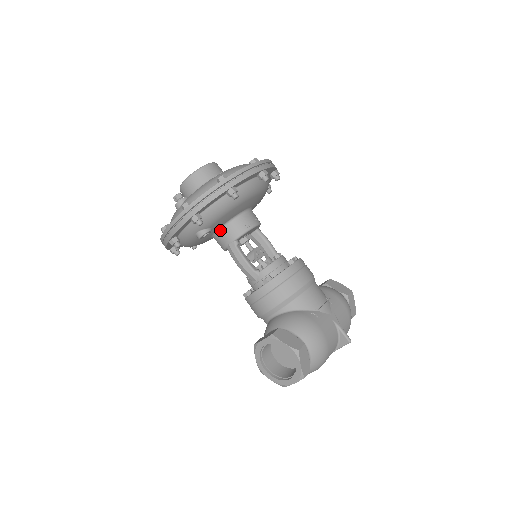
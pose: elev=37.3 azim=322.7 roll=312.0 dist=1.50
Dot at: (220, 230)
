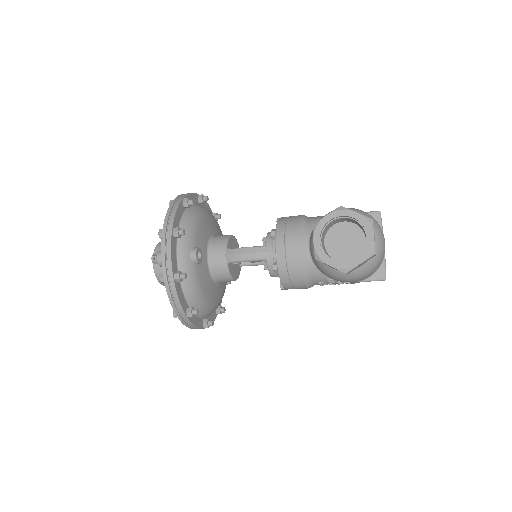
Dot at: (209, 255)
